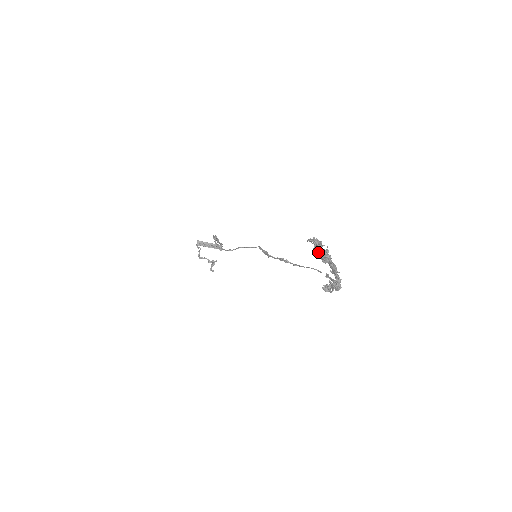
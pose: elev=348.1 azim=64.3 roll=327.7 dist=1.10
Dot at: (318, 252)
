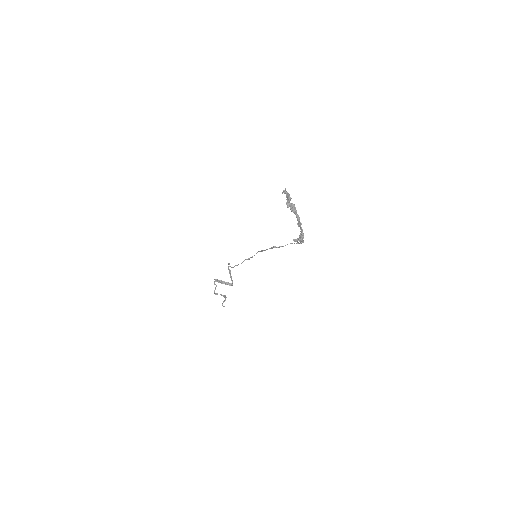
Dot at: (289, 204)
